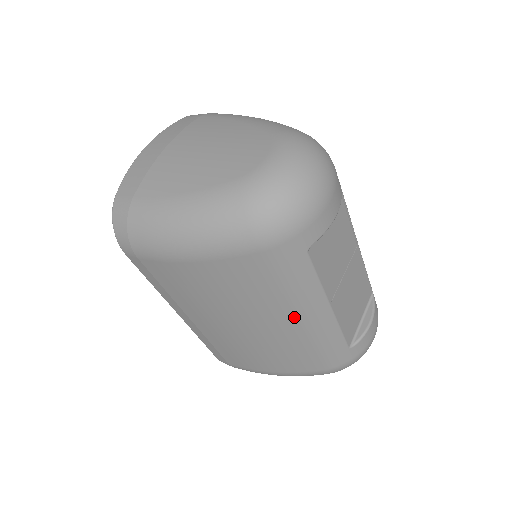
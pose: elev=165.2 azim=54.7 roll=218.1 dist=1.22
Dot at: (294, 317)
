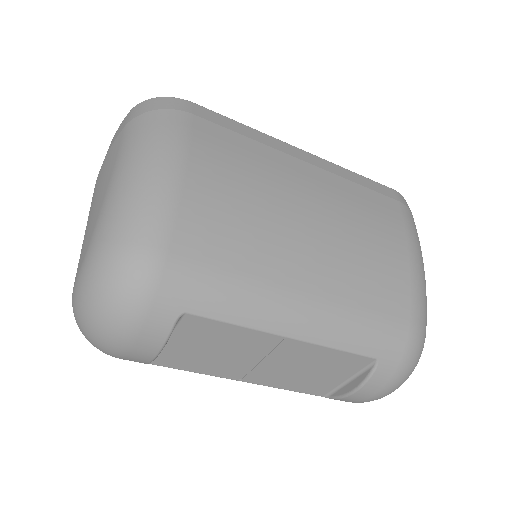
Dot at: occluded
